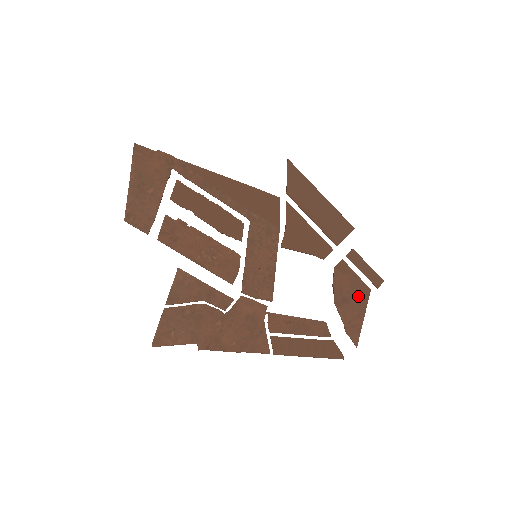
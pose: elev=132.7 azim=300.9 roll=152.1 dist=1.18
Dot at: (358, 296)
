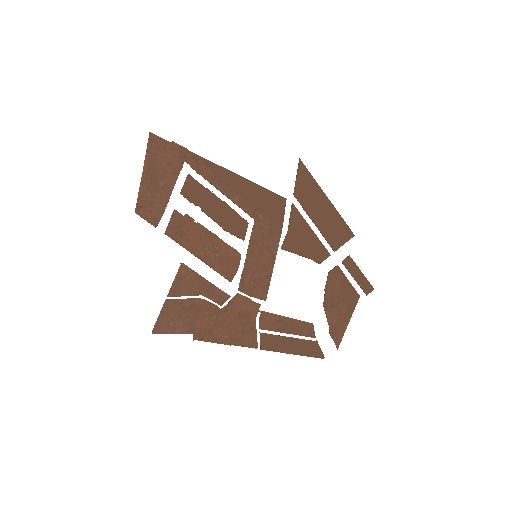
Dot at: (347, 302)
